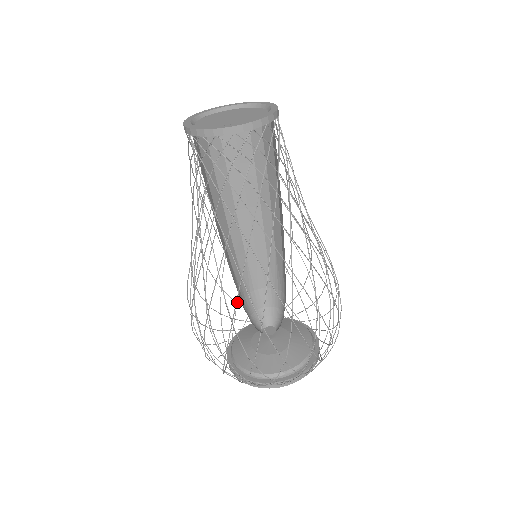
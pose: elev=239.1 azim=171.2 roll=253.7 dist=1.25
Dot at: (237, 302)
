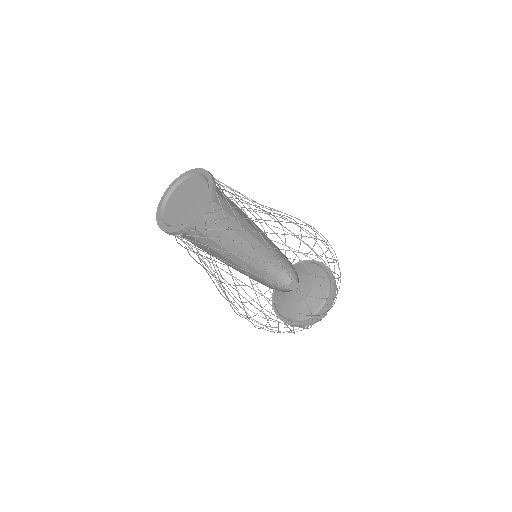
Dot at: occluded
